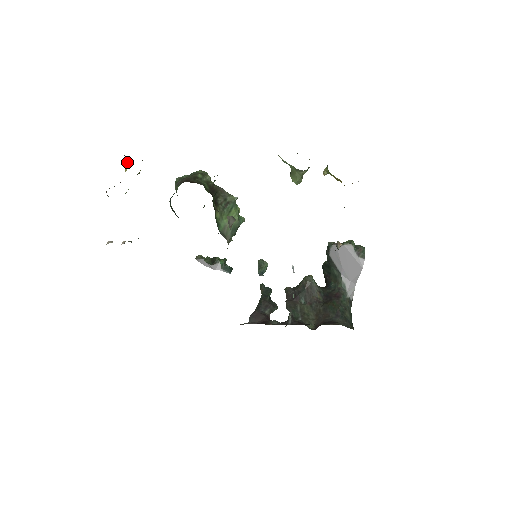
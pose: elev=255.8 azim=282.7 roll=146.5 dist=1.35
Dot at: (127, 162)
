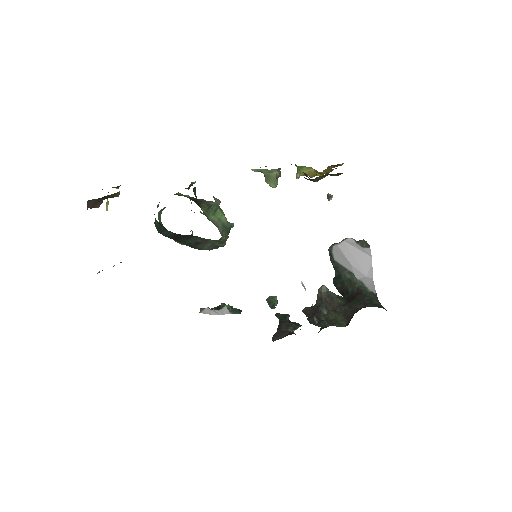
Dot at: (107, 203)
